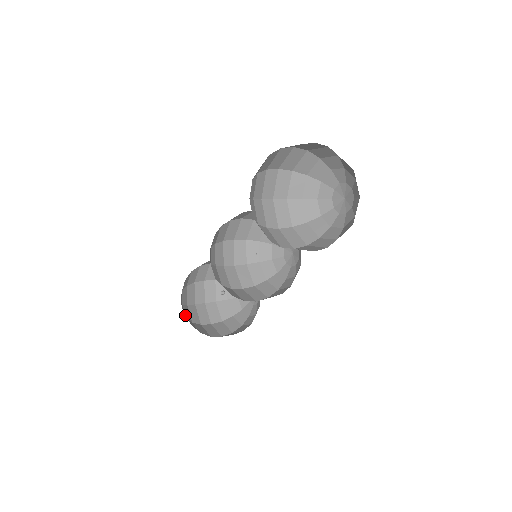
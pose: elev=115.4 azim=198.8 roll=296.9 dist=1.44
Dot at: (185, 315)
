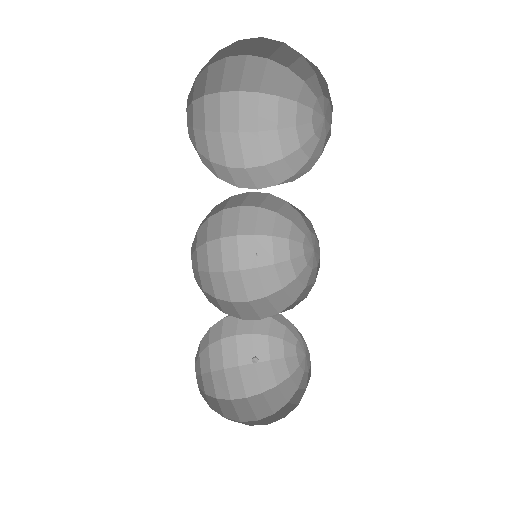
Dot at: (209, 405)
